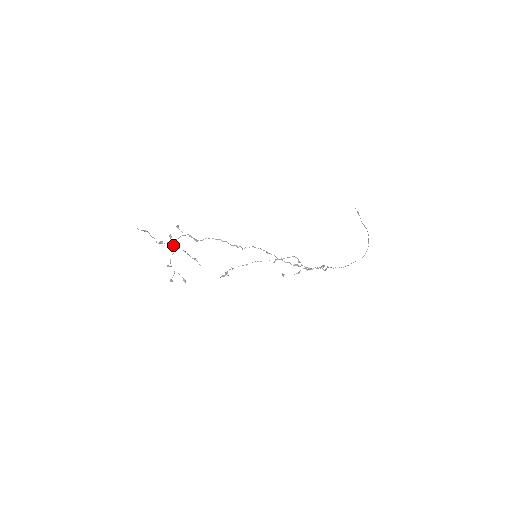
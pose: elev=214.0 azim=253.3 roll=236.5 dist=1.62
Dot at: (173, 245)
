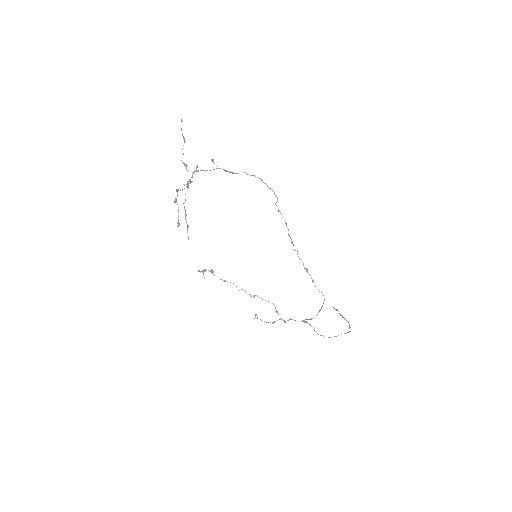
Dot at: occluded
